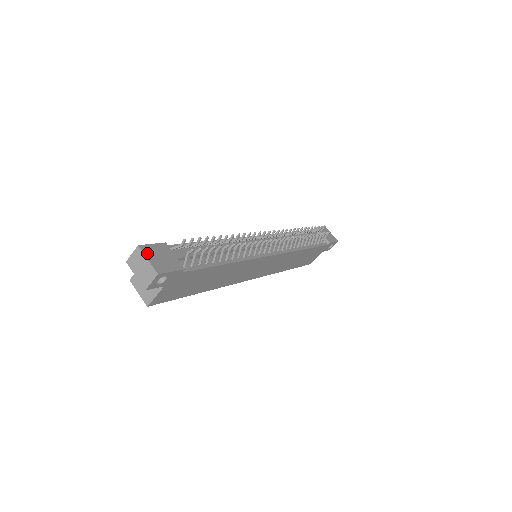
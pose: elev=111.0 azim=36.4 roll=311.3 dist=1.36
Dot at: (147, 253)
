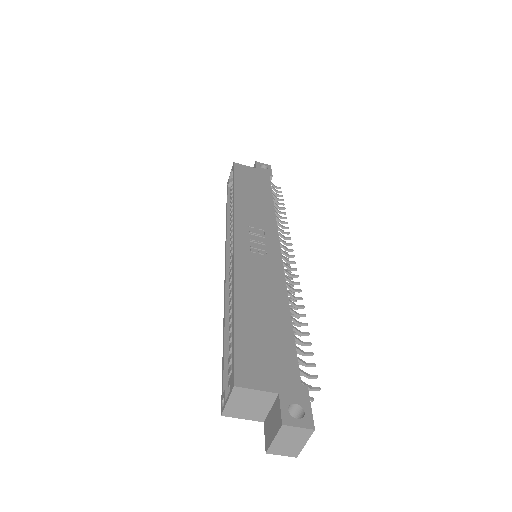
Dot at: (309, 433)
